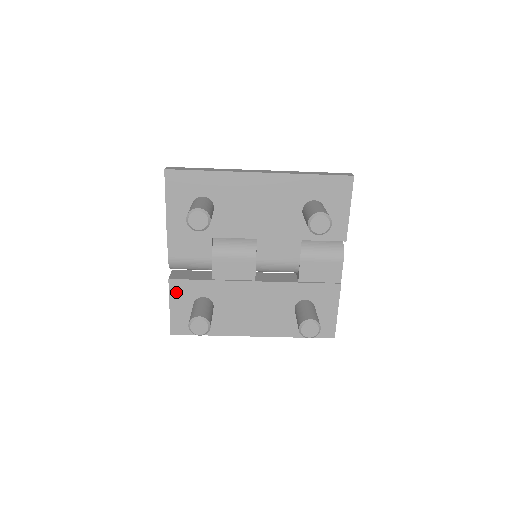
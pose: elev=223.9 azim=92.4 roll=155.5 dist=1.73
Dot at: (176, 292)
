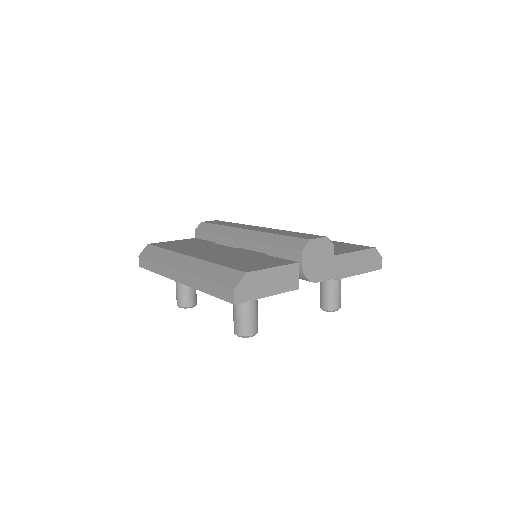
Dot at: occluded
